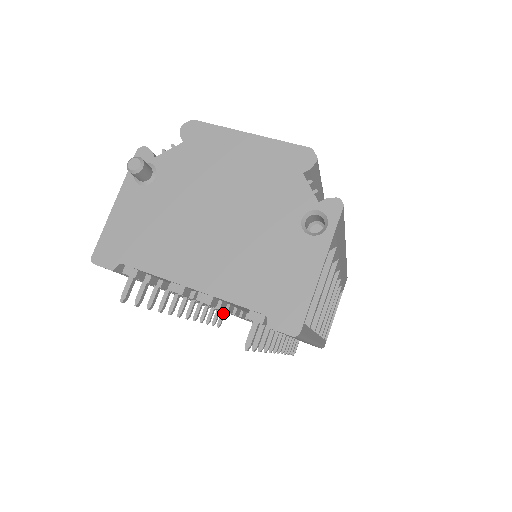
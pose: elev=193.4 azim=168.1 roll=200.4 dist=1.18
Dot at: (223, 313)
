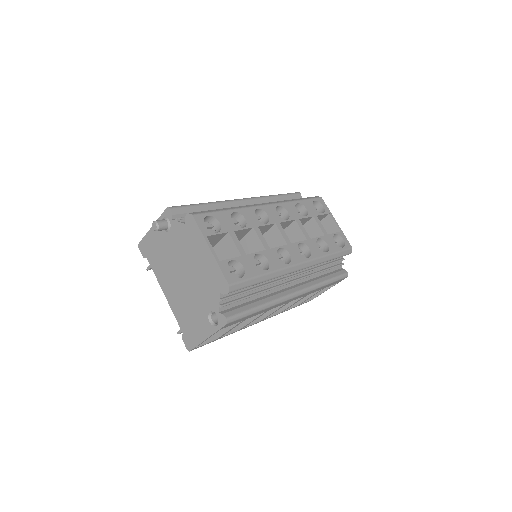
Dot at: occluded
